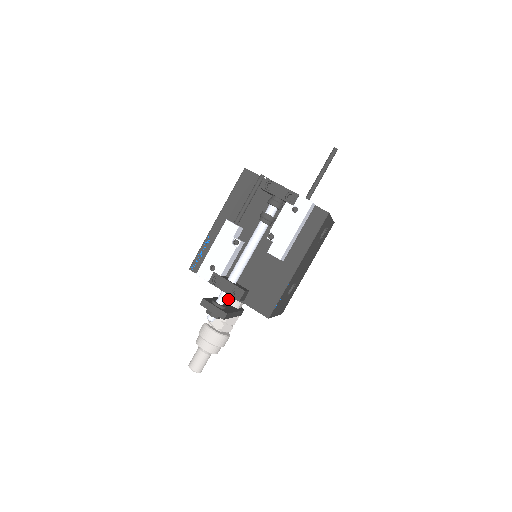
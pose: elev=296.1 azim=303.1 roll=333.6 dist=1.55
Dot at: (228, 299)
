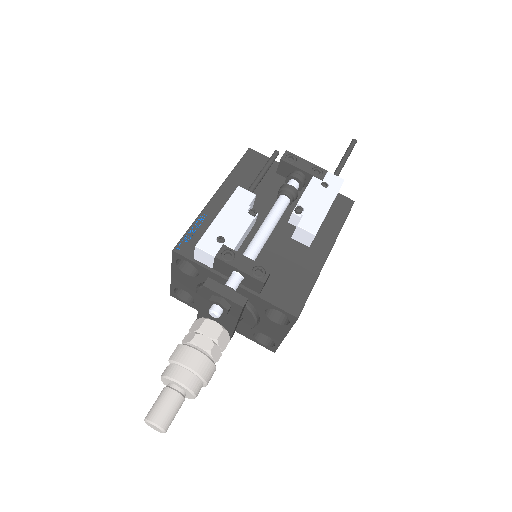
Dot at: occluded
